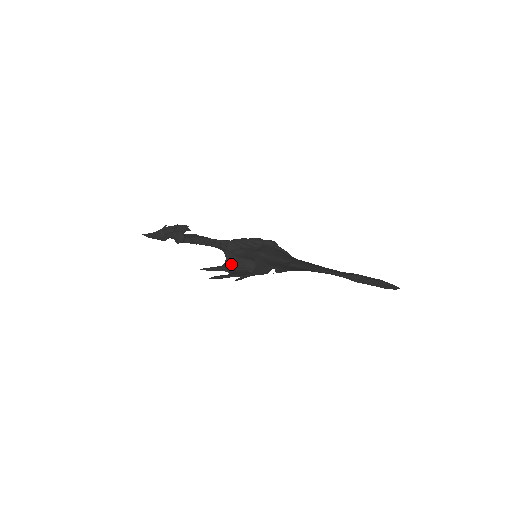
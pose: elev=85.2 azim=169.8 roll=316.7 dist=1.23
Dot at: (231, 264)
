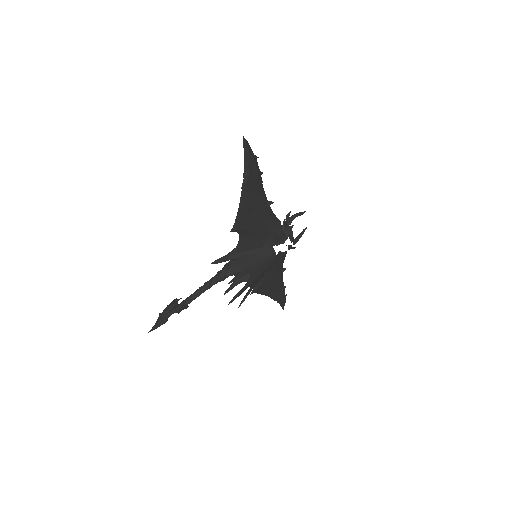
Dot at: occluded
